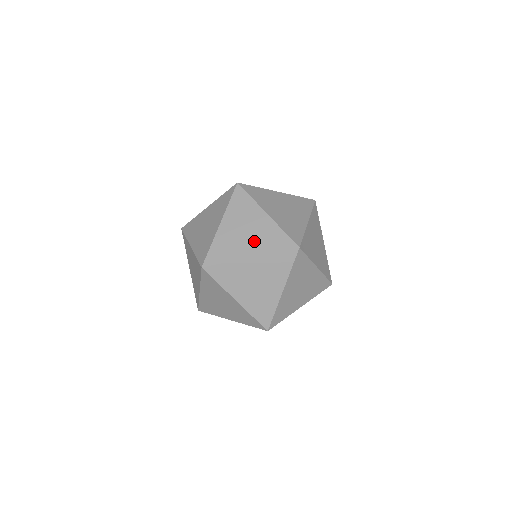
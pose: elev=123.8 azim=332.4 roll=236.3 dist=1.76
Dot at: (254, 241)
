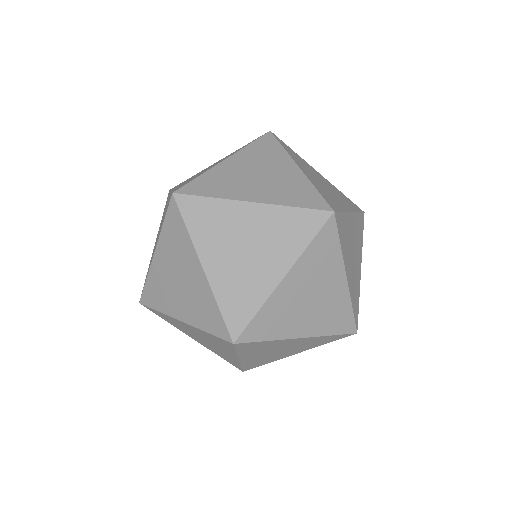
Dot at: (315, 315)
